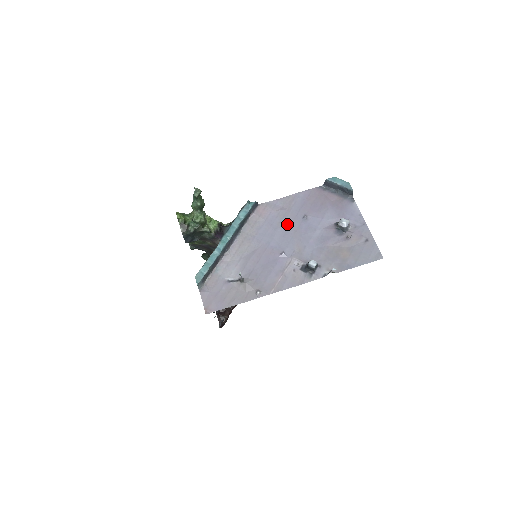
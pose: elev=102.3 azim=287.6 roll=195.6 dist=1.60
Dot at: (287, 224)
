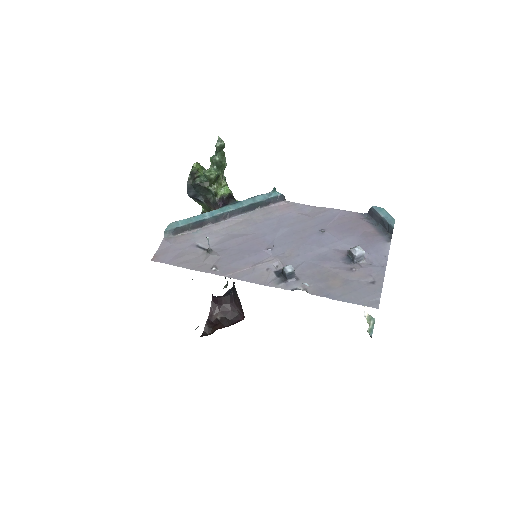
Dot at: (298, 228)
